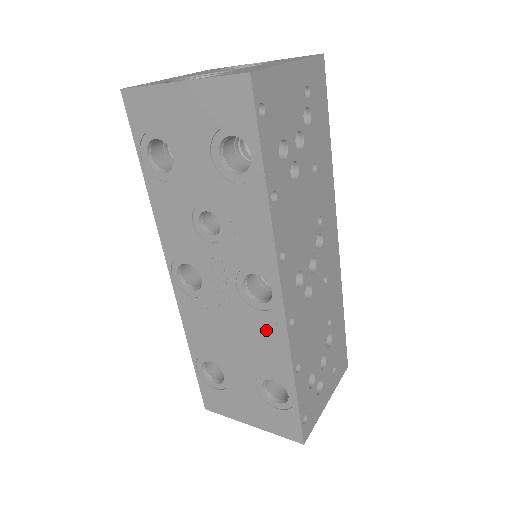
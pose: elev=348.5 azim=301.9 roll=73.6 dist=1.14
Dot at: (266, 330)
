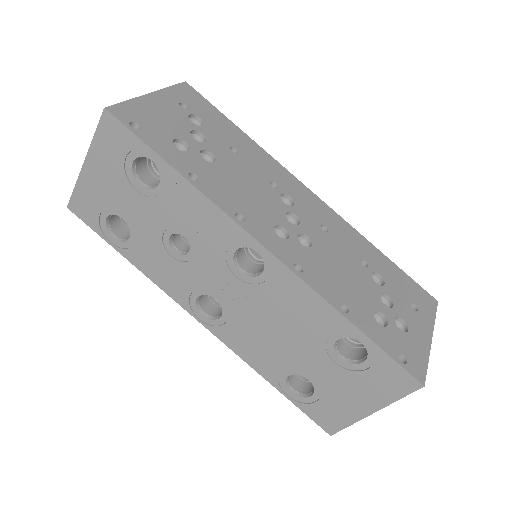
Dot at: (286, 294)
